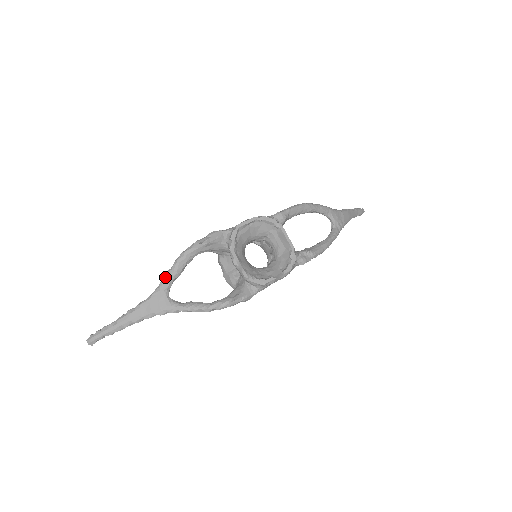
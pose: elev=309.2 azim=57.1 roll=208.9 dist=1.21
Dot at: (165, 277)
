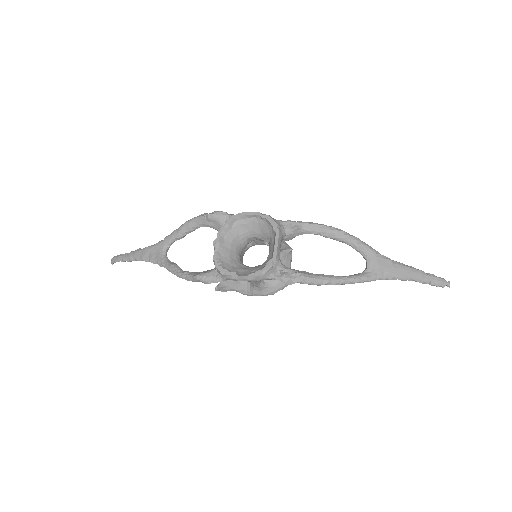
Dot at: (171, 234)
